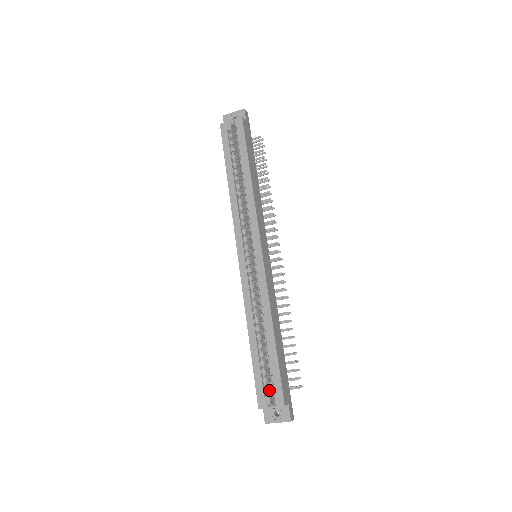
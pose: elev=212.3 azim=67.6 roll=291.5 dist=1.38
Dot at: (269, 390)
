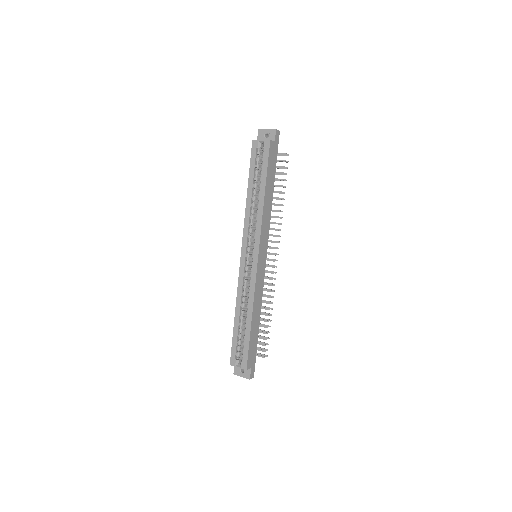
Dot at: (240, 355)
